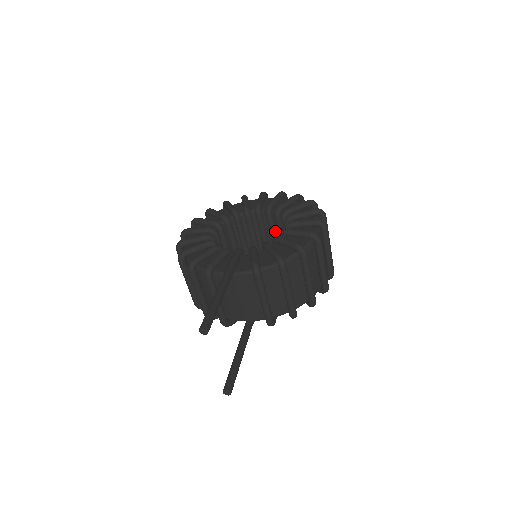
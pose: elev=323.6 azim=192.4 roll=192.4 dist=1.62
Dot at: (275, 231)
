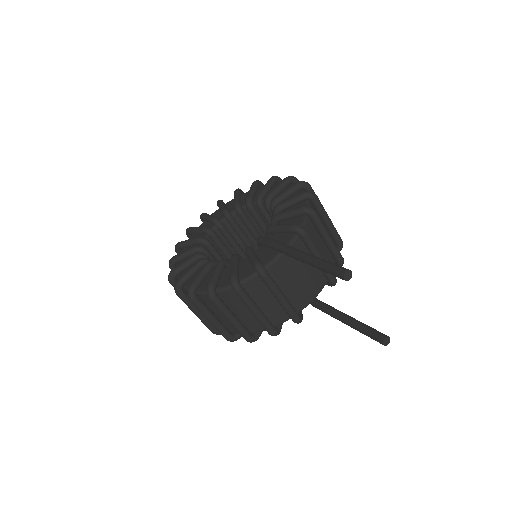
Dot at: (244, 233)
